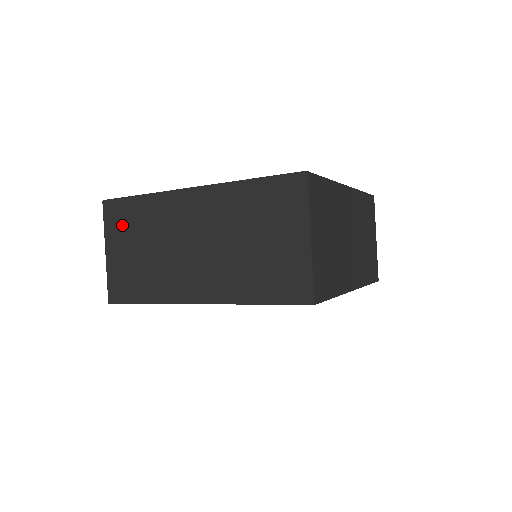
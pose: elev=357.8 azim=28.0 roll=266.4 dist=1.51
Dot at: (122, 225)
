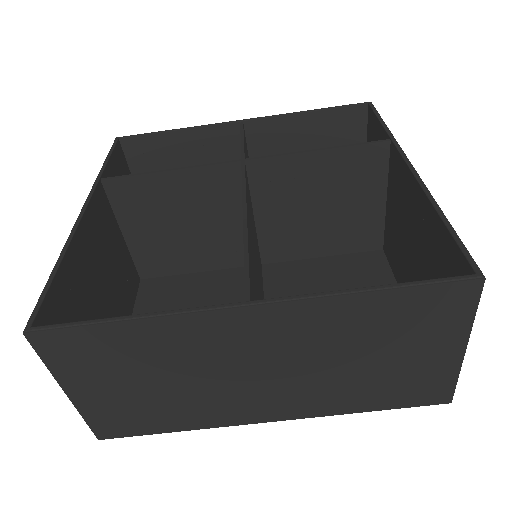
Dot at: (92, 361)
